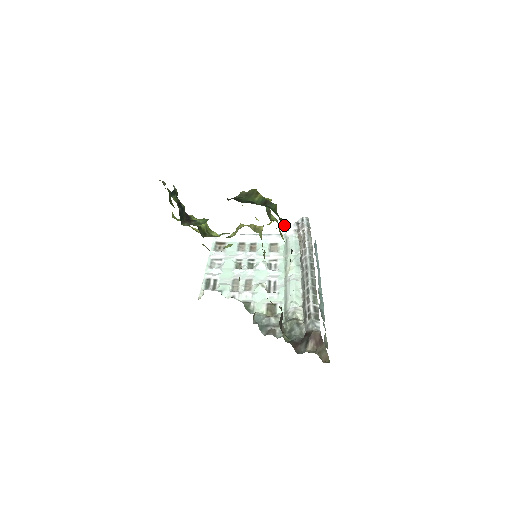
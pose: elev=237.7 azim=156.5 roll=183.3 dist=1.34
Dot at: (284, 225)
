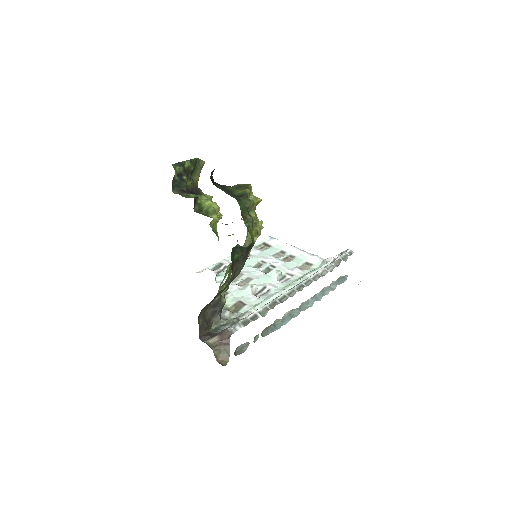
Dot at: (251, 223)
